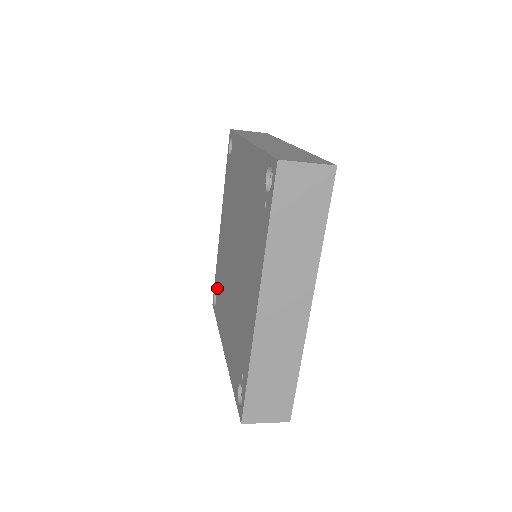
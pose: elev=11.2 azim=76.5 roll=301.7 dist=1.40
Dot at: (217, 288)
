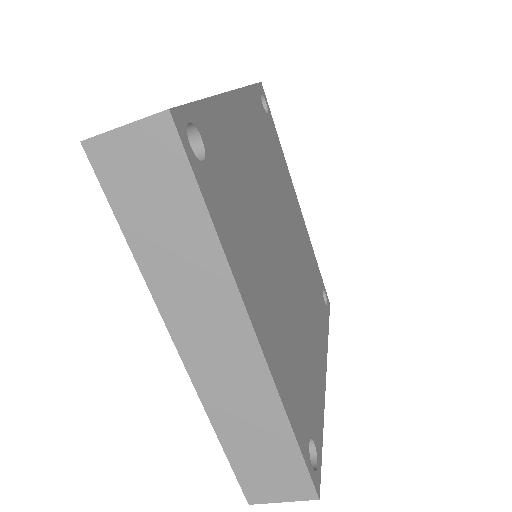
Dot at: occluded
